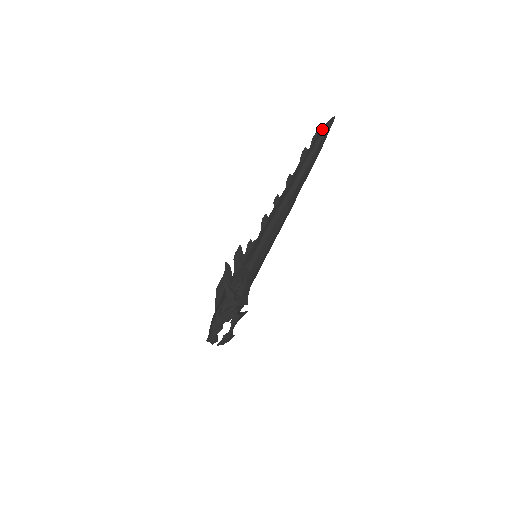
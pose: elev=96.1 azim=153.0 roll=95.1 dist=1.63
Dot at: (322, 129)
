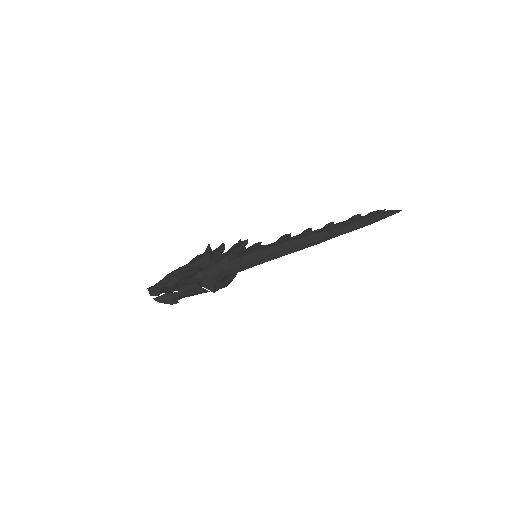
Dot at: (384, 210)
